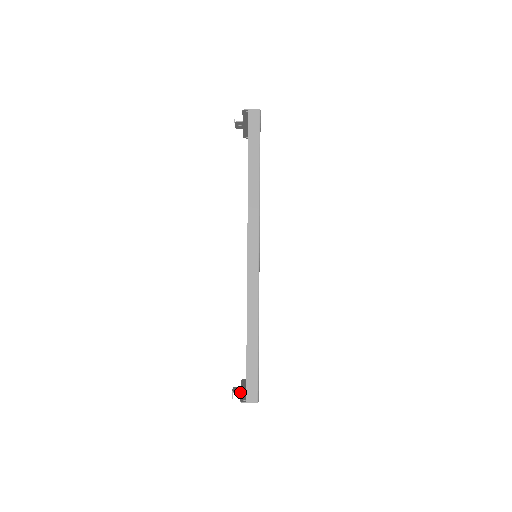
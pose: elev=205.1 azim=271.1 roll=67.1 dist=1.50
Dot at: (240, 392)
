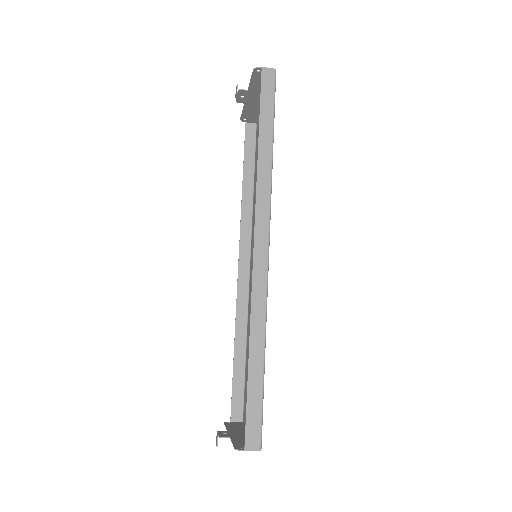
Dot at: (230, 437)
